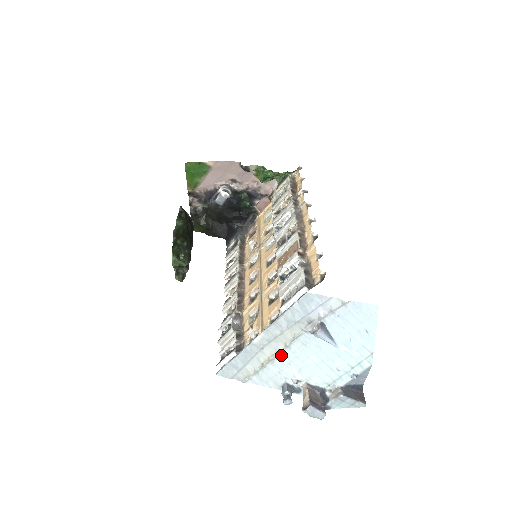
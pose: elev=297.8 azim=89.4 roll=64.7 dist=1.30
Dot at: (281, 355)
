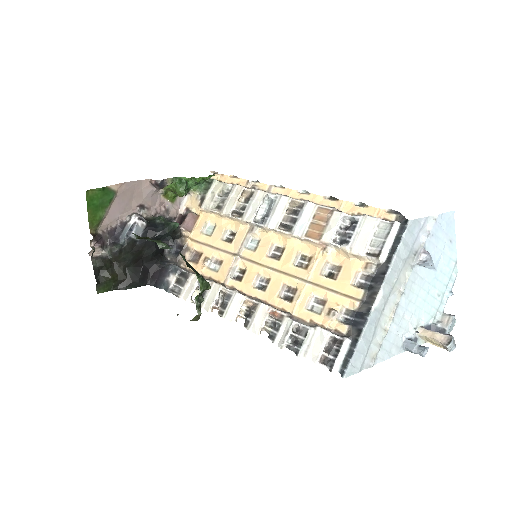
Dot at: (398, 308)
